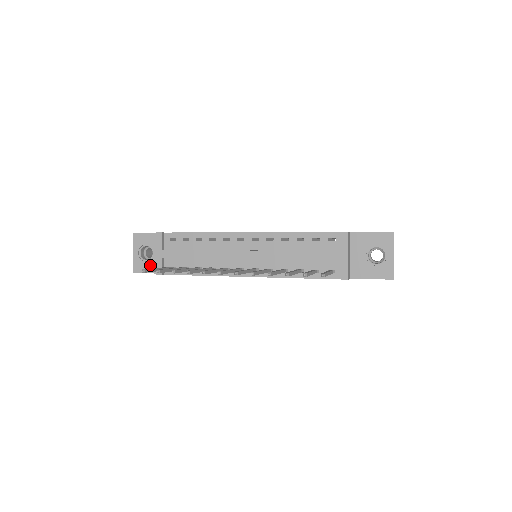
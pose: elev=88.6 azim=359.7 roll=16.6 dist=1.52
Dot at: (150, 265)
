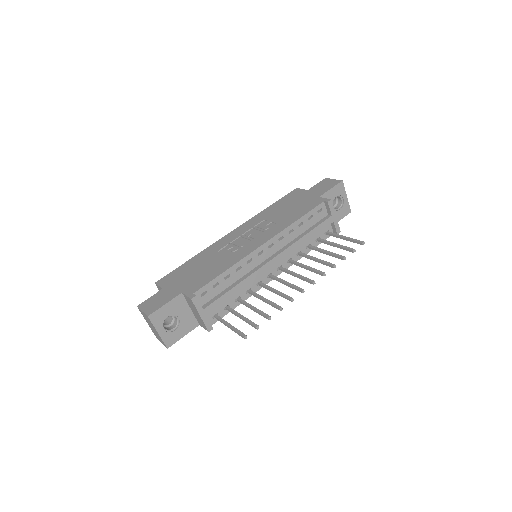
Dot at: (181, 330)
